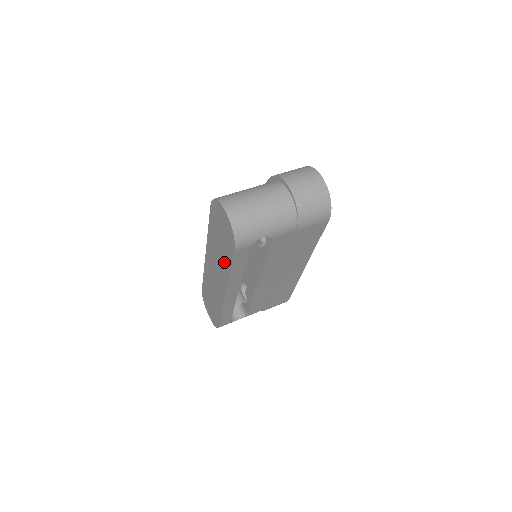
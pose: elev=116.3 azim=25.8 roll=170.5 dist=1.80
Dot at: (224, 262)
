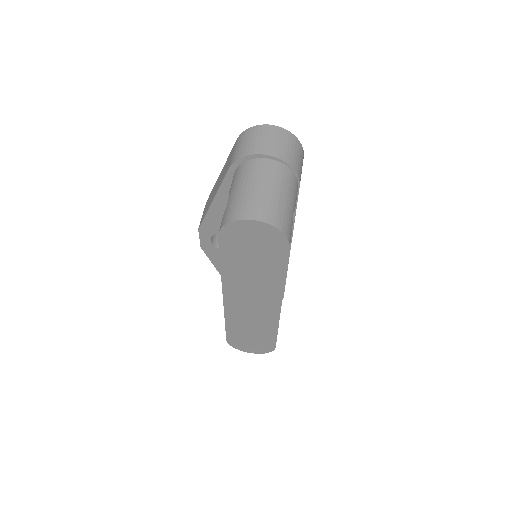
Dot at: (269, 276)
